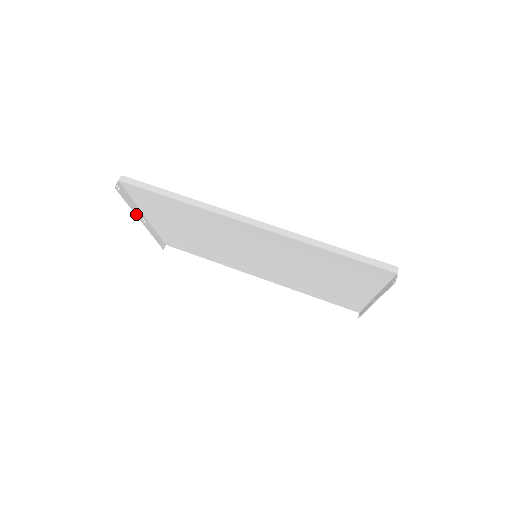
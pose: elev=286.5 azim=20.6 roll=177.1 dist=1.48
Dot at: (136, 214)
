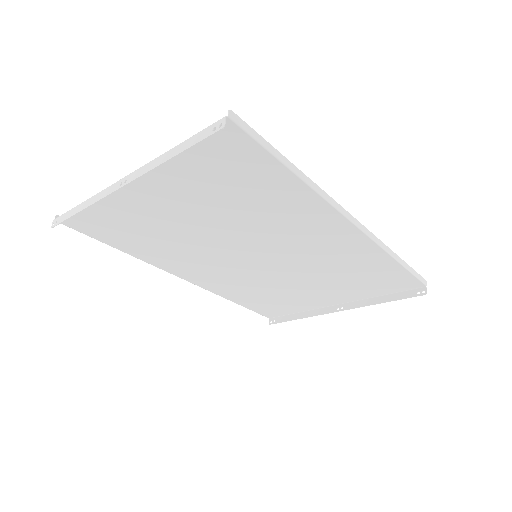
Dot at: (146, 171)
